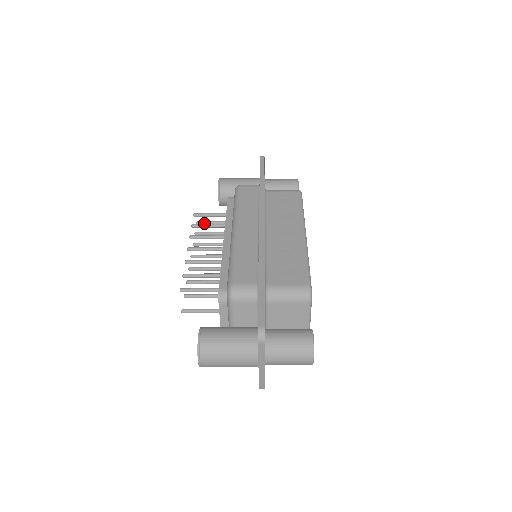
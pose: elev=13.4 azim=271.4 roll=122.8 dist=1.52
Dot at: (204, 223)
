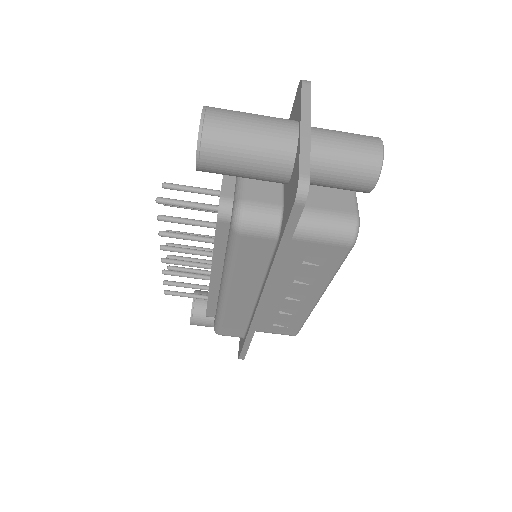
Dot at: (175, 291)
